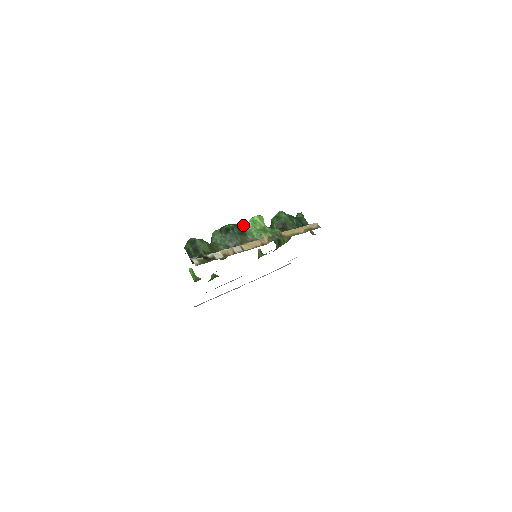
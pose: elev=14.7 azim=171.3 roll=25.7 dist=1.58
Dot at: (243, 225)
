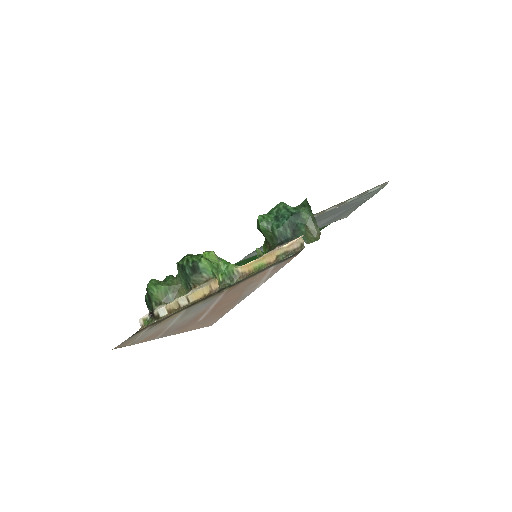
Dot at: (198, 259)
